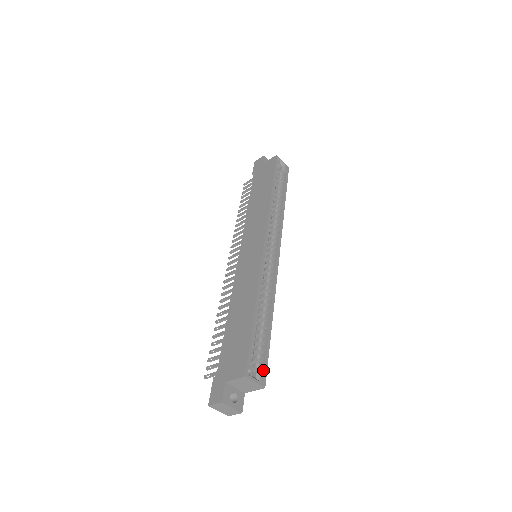
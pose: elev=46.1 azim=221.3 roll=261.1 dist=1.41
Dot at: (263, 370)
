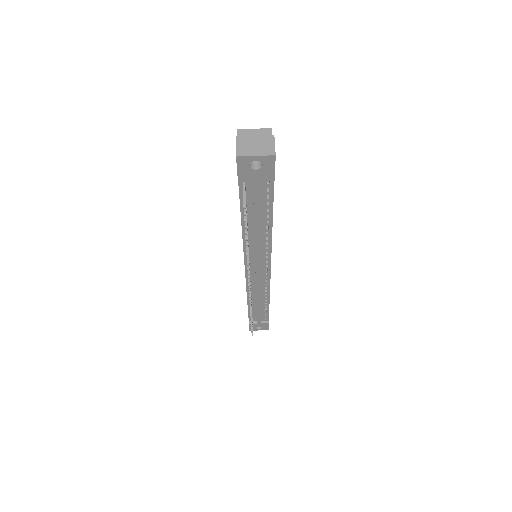
Dot at: occluded
